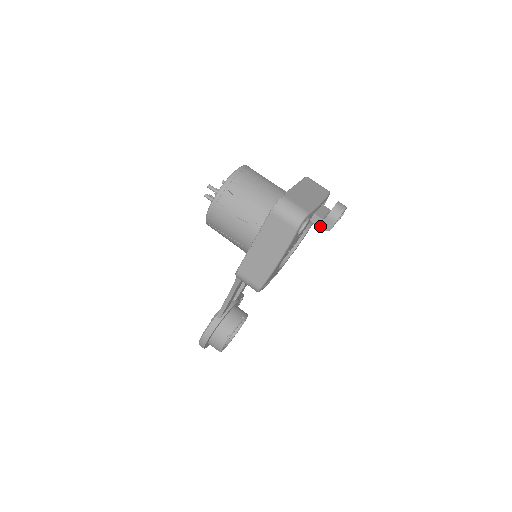
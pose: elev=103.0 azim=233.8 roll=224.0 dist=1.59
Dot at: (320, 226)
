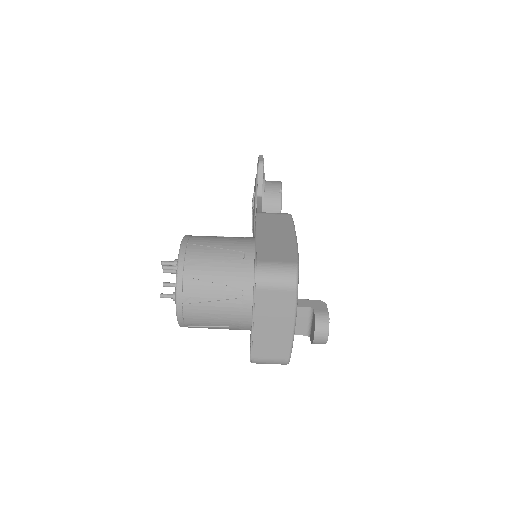
Dot at: occluded
